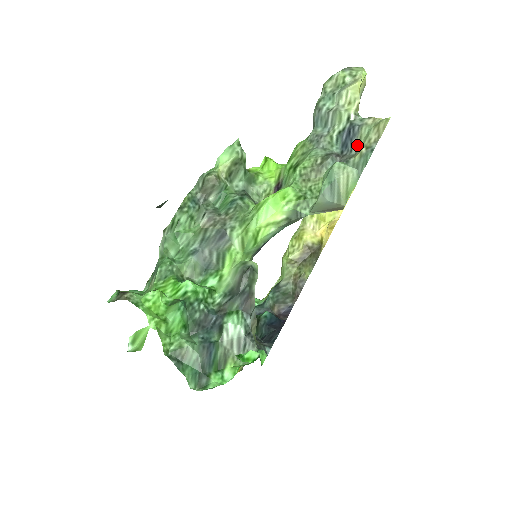
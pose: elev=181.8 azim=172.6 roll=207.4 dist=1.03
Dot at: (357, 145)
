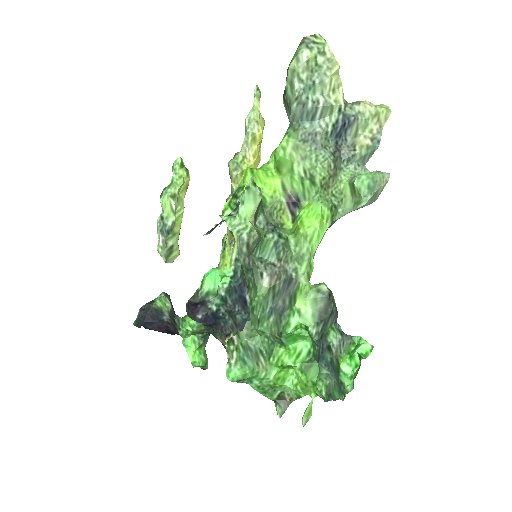
Dot at: (352, 134)
